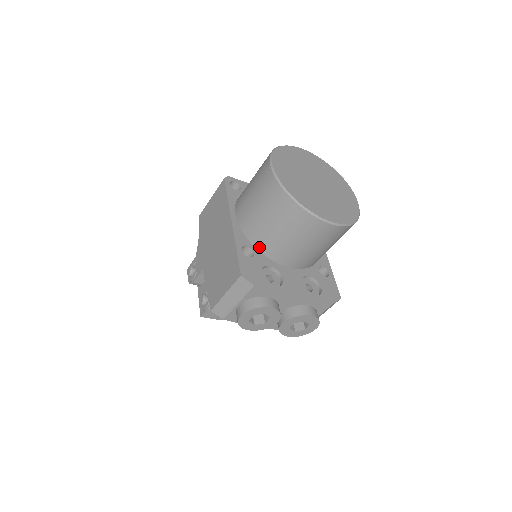
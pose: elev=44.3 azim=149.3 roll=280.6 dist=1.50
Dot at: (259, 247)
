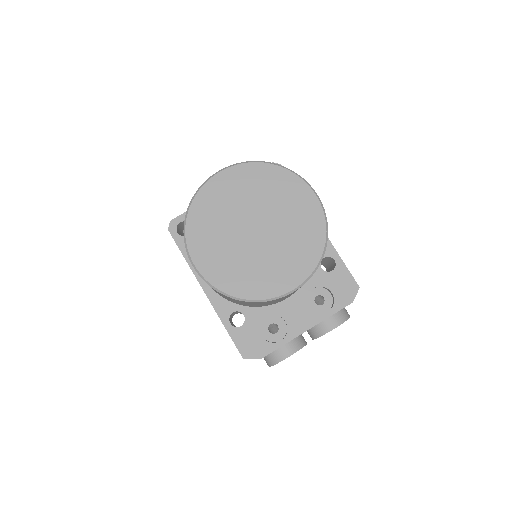
Dot at: (245, 306)
